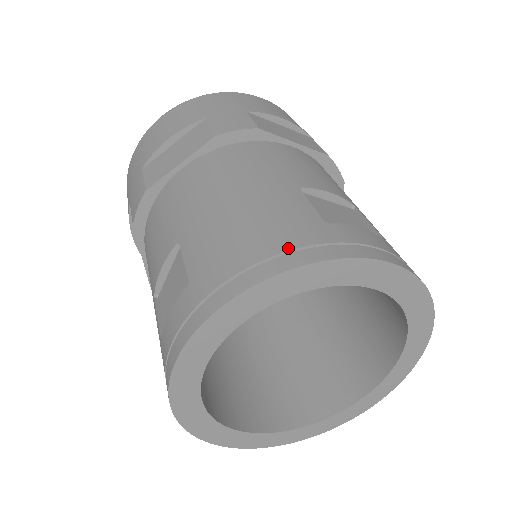
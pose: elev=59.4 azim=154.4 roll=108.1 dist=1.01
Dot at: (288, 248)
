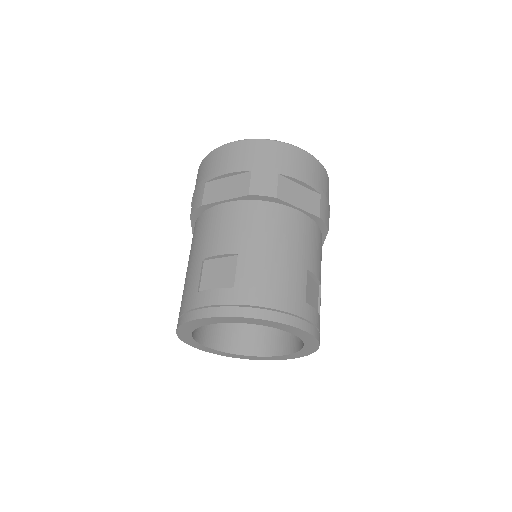
Dot at: (182, 312)
